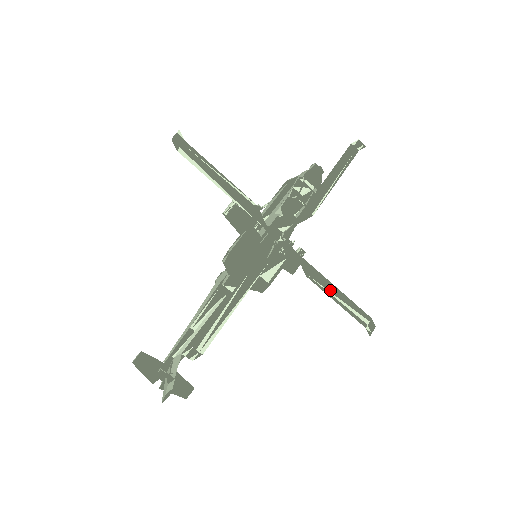
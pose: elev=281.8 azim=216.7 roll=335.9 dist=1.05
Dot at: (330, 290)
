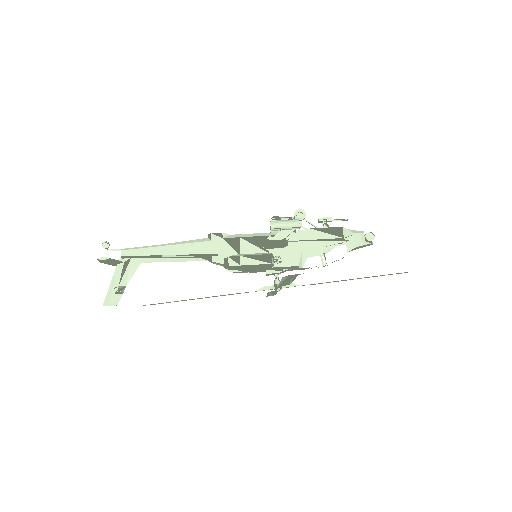
Dot at: (272, 293)
